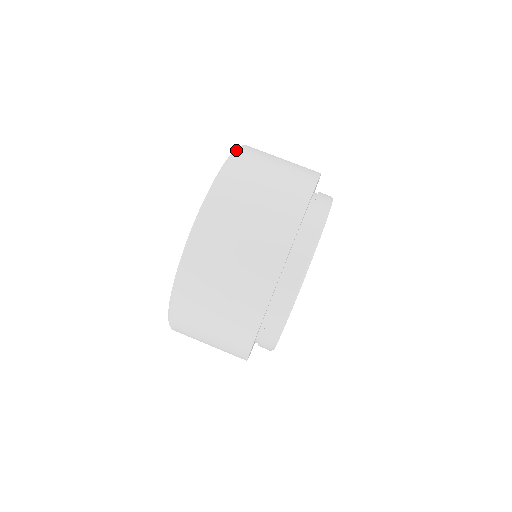
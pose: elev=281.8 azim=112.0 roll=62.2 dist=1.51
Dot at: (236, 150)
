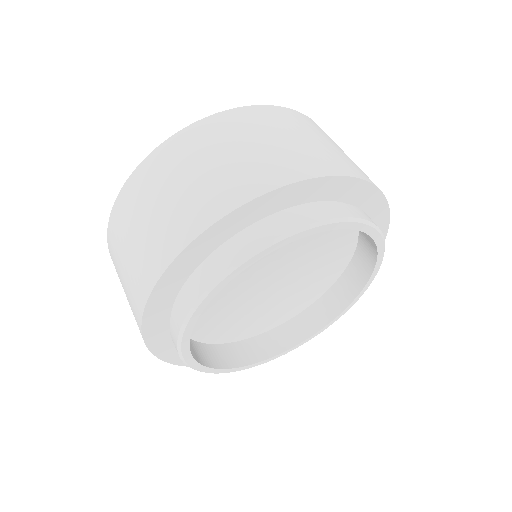
Dot at: (211, 115)
